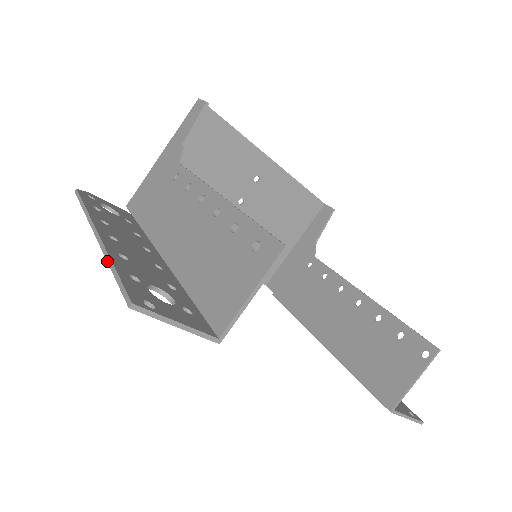
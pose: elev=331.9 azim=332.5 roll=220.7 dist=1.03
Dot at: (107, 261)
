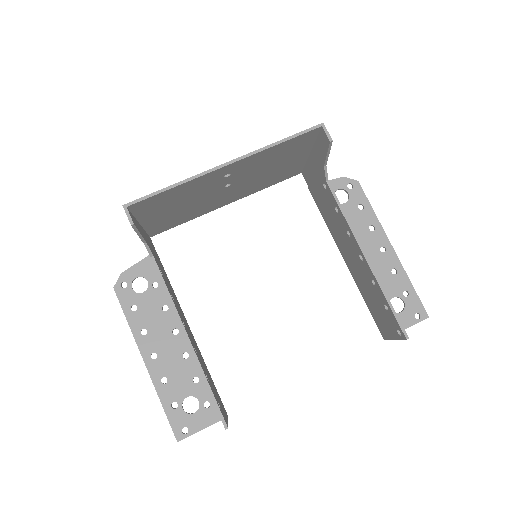
Dot at: (159, 397)
